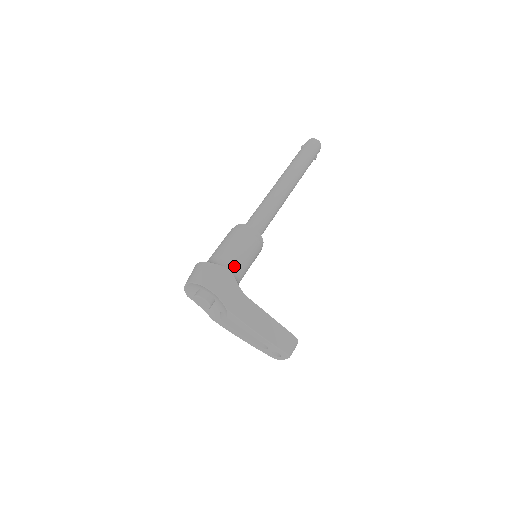
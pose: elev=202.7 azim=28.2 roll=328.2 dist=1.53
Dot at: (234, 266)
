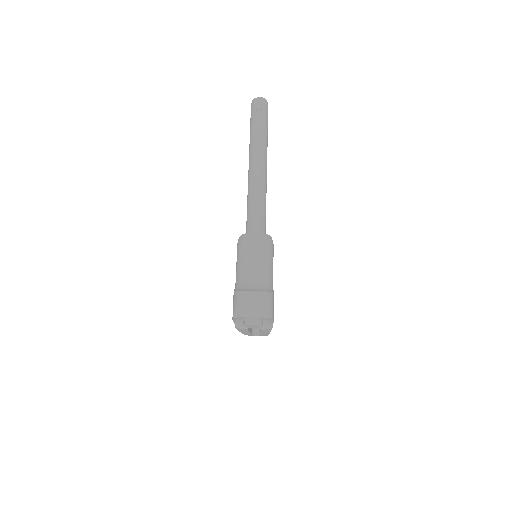
Dot at: occluded
